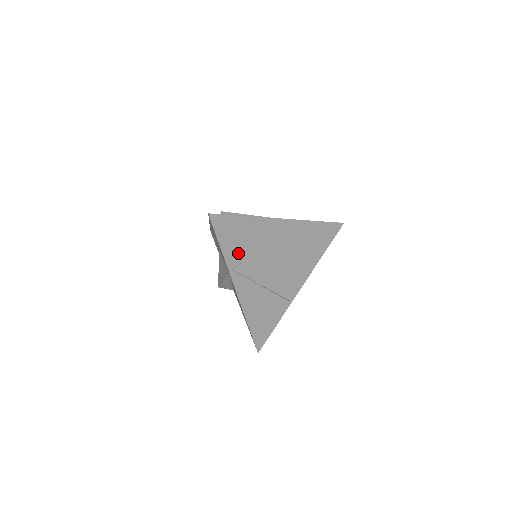
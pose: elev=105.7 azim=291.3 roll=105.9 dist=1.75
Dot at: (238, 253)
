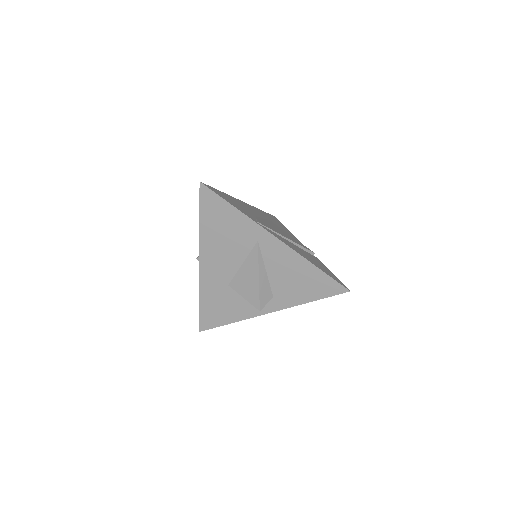
Dot at: (246, 213)
